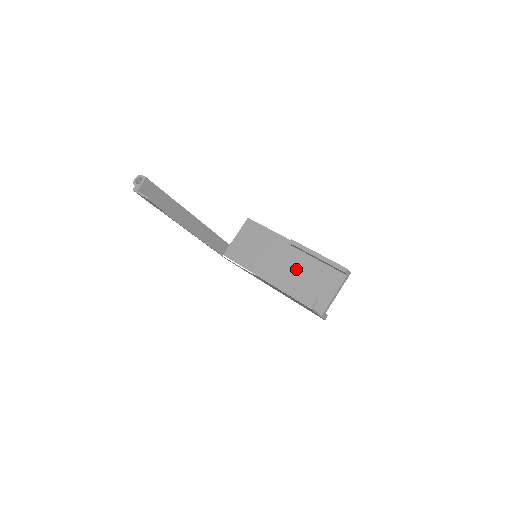
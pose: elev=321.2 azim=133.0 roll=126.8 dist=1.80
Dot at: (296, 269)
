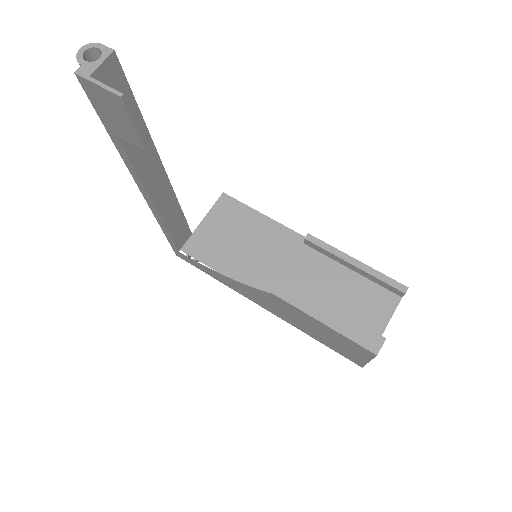
Dot at: (315, 282)
